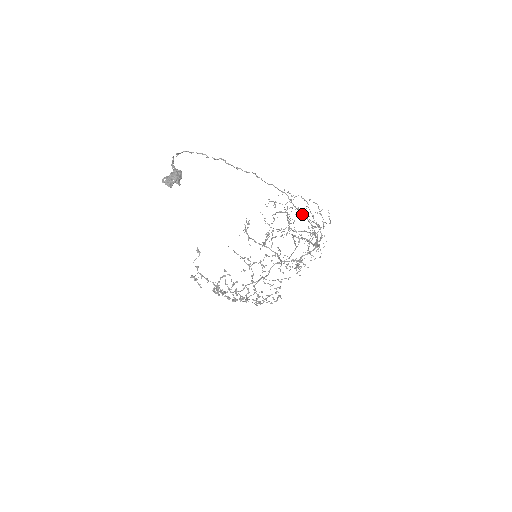
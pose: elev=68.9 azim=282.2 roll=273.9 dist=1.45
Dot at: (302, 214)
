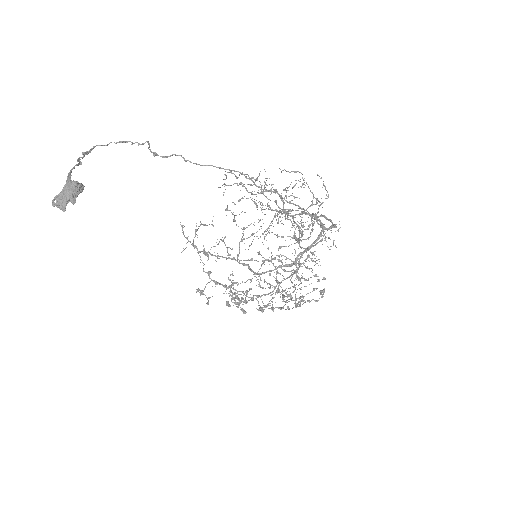
Dot at: (255, 203)
